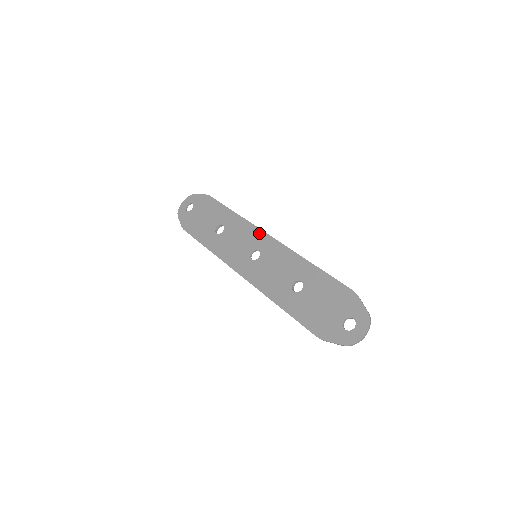
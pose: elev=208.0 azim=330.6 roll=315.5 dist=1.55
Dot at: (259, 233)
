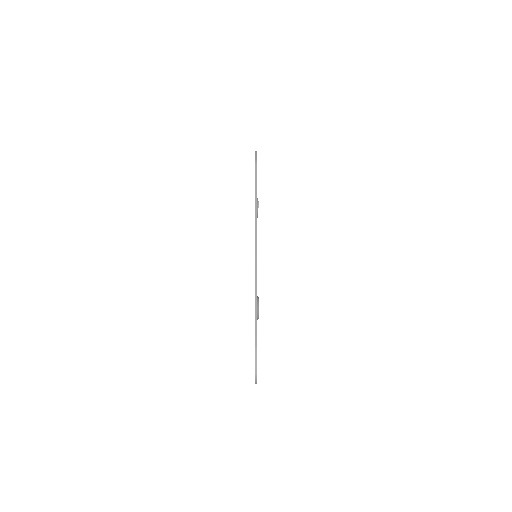
Dot at: (255, 236)
